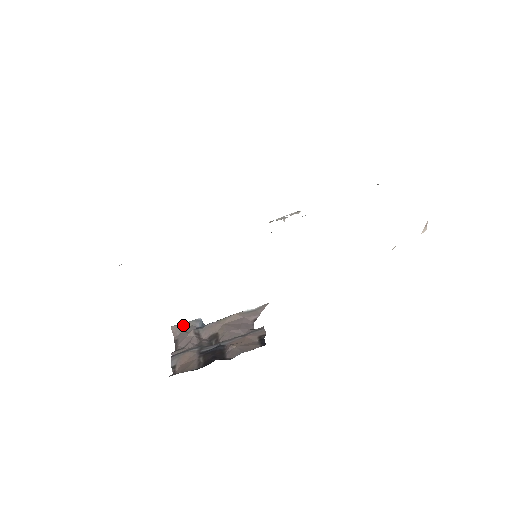
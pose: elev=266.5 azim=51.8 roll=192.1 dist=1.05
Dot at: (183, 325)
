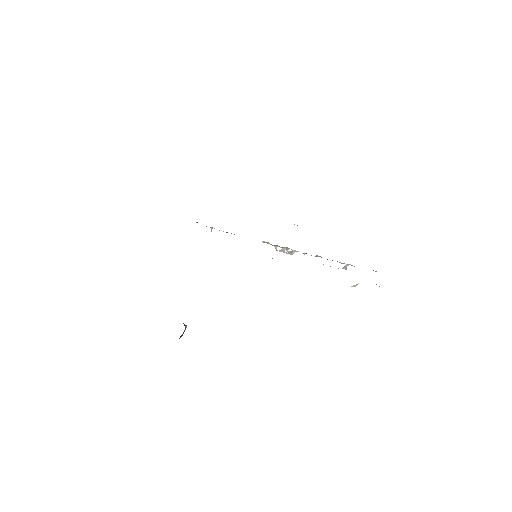
Dot at: occluded
